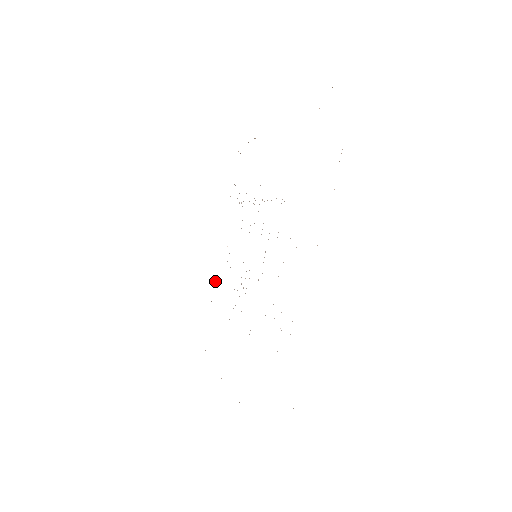
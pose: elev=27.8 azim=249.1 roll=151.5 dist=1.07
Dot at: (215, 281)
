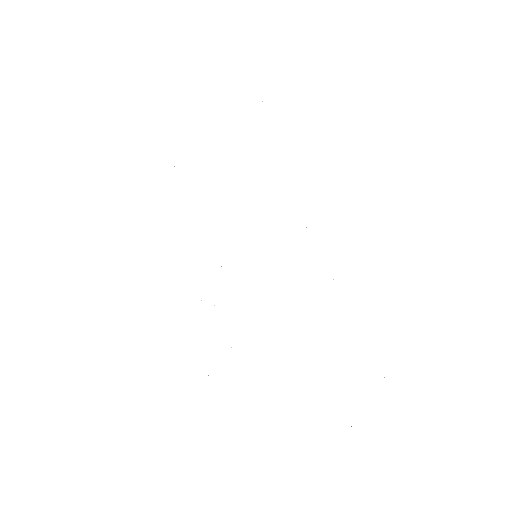
Dot at: occluded
